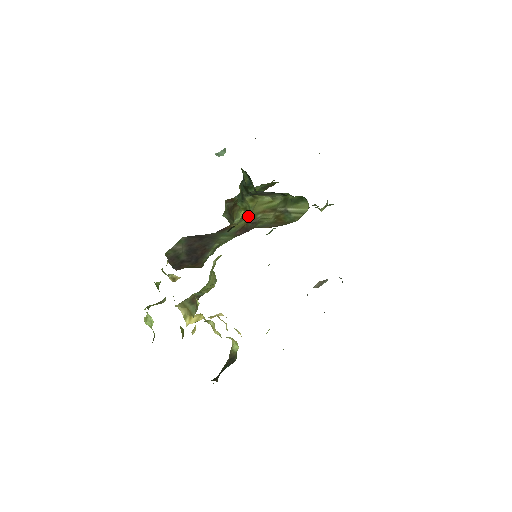
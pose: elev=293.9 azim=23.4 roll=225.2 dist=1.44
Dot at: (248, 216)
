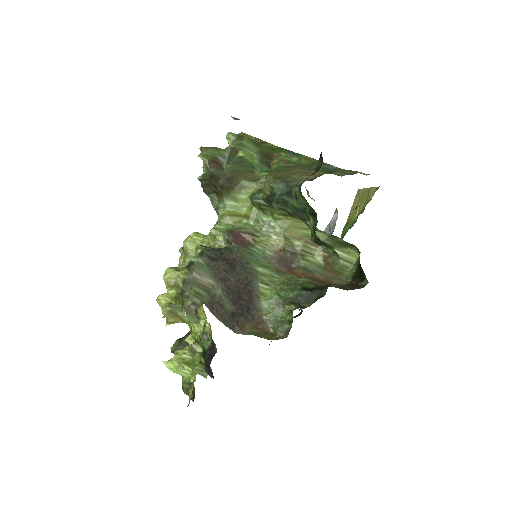
Dot at: (279, 235)
